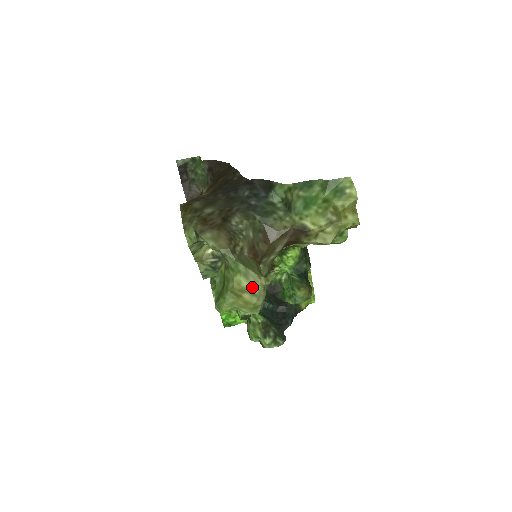
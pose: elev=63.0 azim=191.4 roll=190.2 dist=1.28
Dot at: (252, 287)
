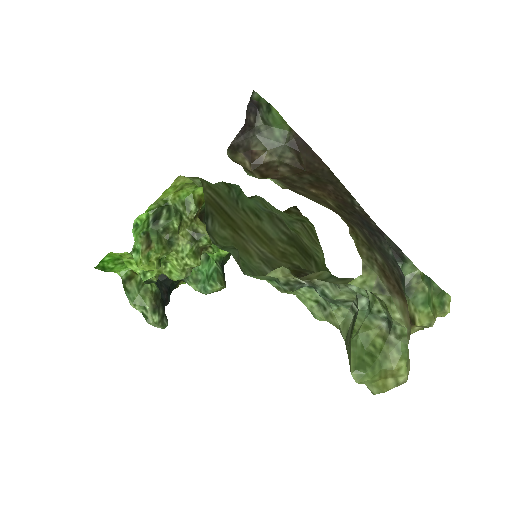
Dot at: (403, 377)
